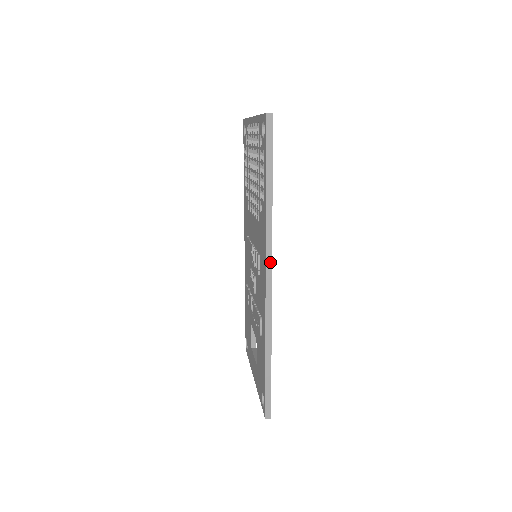
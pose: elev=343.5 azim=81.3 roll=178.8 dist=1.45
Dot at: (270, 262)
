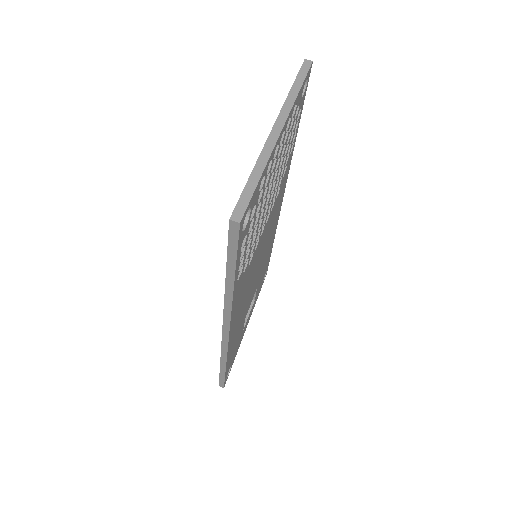
Dot at: (228, 324)
